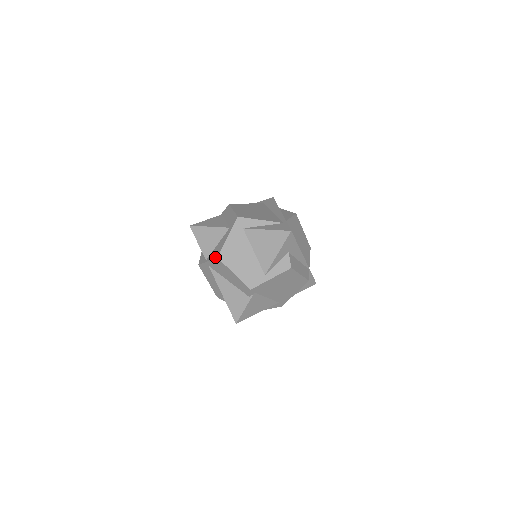
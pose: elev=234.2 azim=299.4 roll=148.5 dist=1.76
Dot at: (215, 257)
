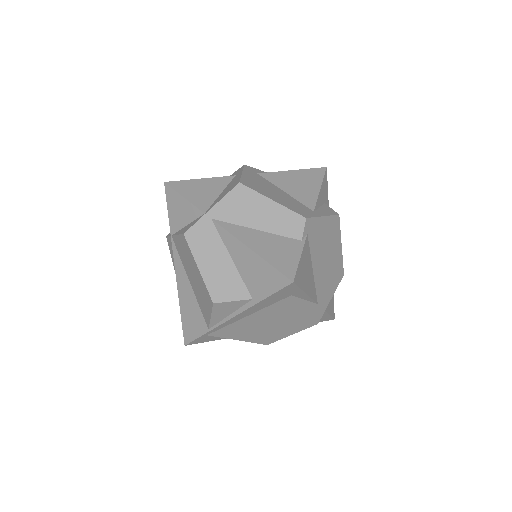
Dot at: (232, 187)
